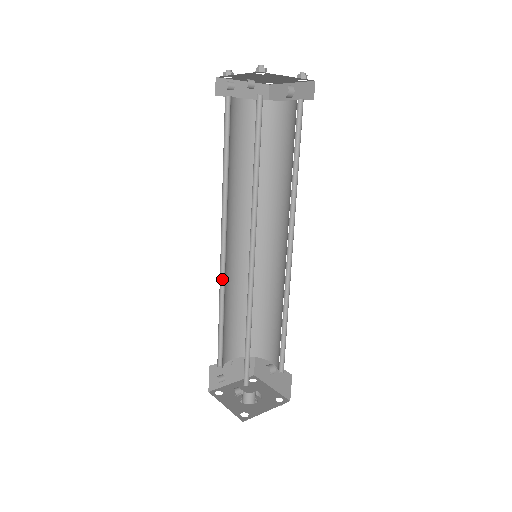
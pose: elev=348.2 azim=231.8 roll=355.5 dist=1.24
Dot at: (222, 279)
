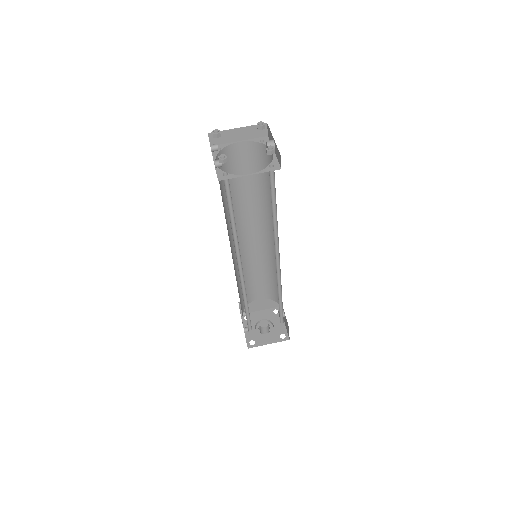
Dot at: occluded
